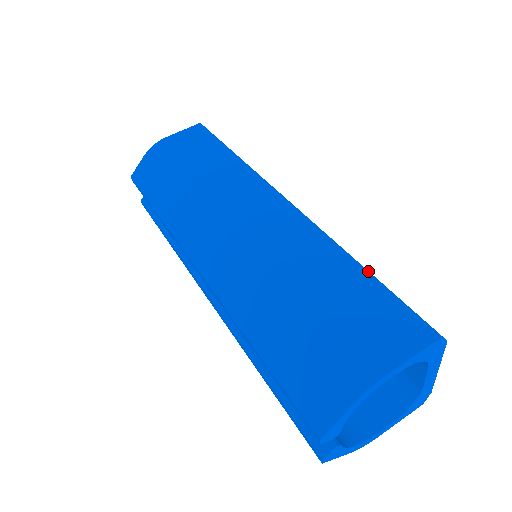
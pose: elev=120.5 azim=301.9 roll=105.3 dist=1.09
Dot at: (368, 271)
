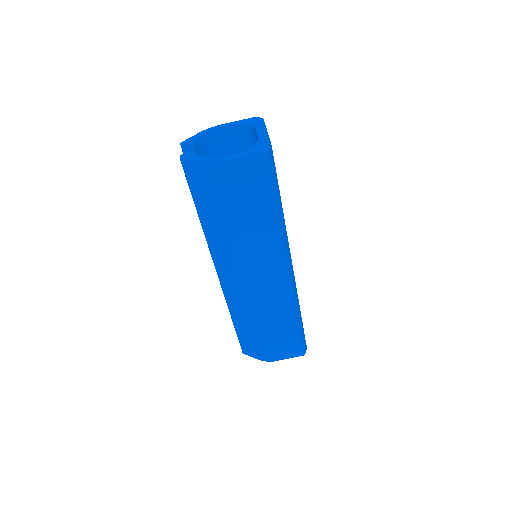
Dot at: (299, 327)
